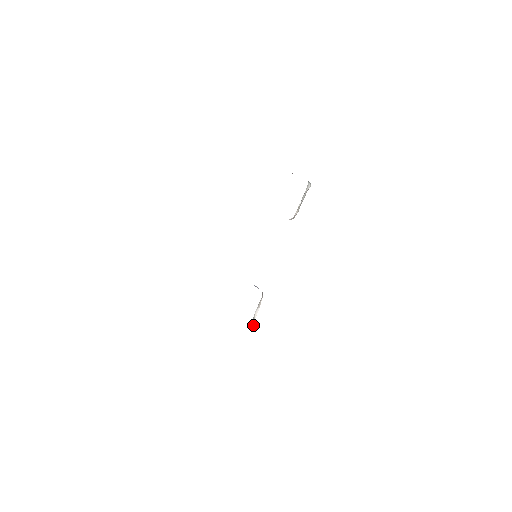
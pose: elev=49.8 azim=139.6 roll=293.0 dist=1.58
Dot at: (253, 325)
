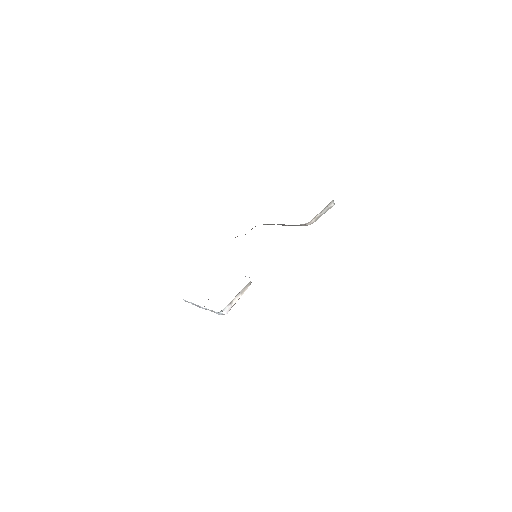
Dot at: (227, 312)
